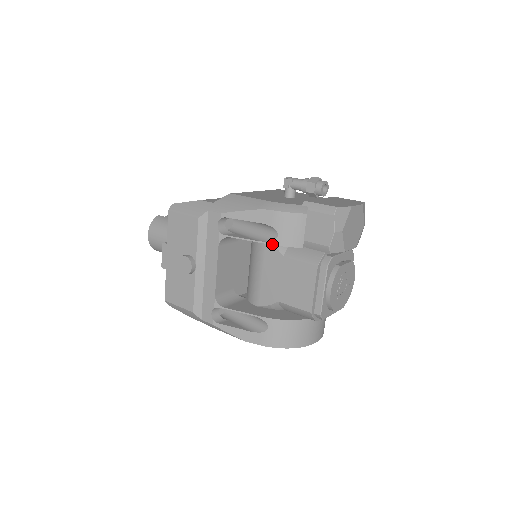
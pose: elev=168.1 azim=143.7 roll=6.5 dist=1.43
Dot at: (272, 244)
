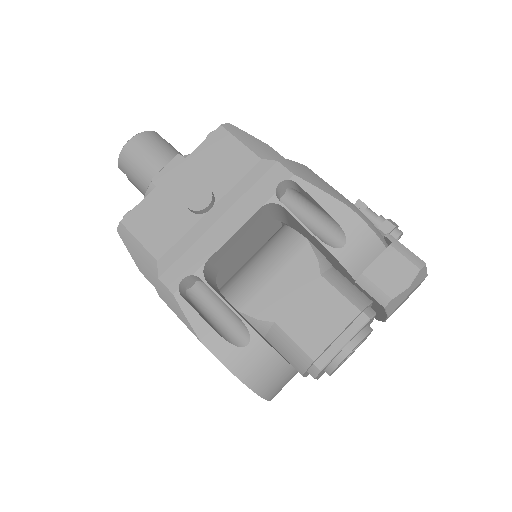
Dot at: (330, 251)
